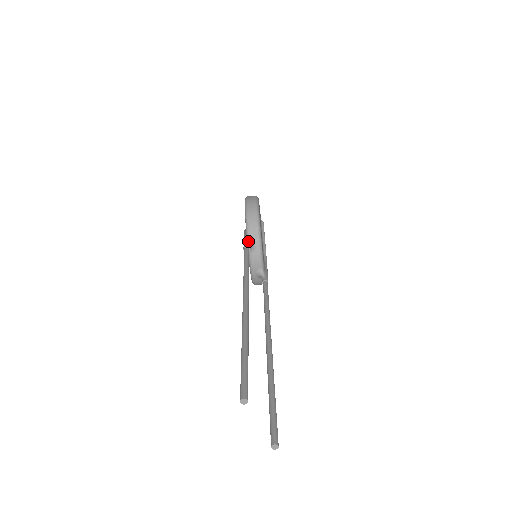
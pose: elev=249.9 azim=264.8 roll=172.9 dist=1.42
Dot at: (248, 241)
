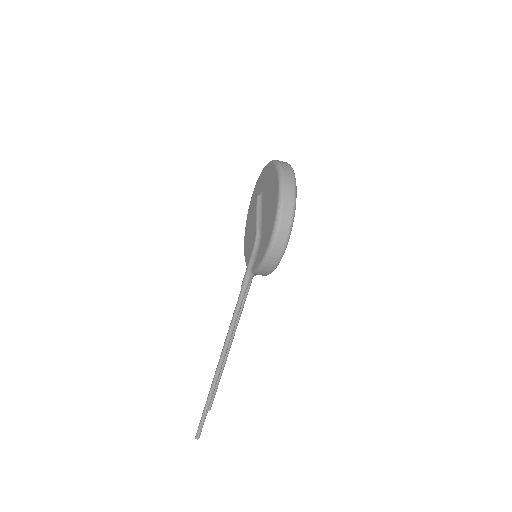
Dot at: (250, 278)
